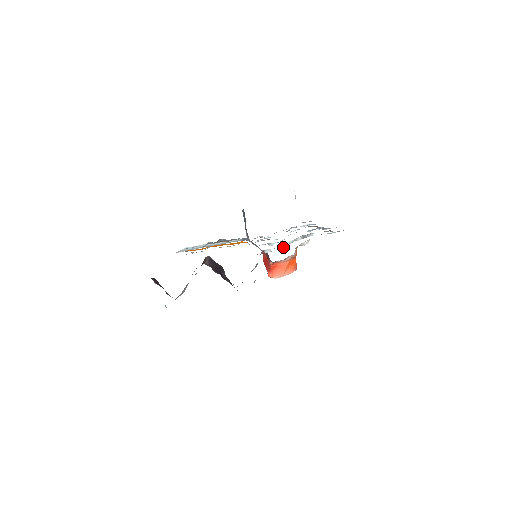
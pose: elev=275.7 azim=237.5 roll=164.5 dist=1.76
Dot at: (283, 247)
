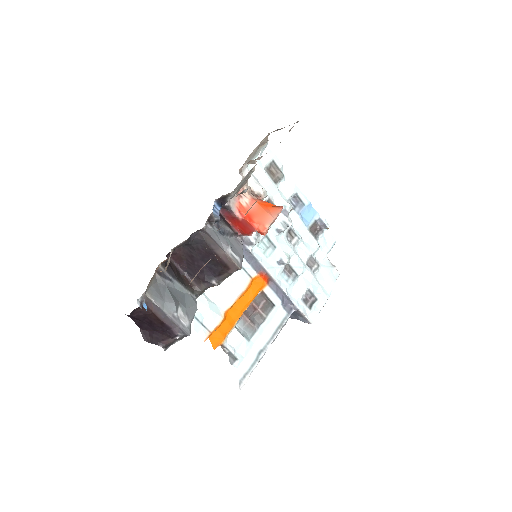
Dot at: occluded
